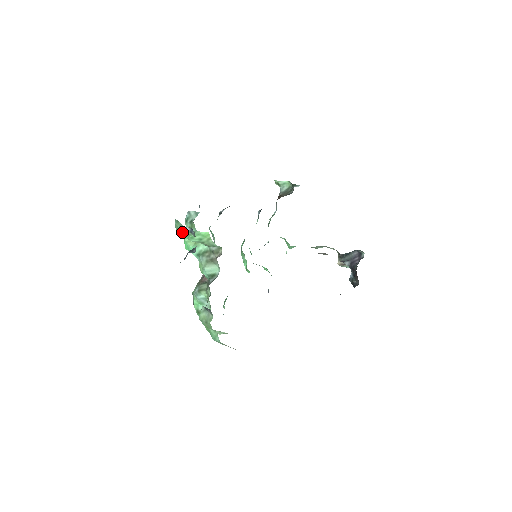
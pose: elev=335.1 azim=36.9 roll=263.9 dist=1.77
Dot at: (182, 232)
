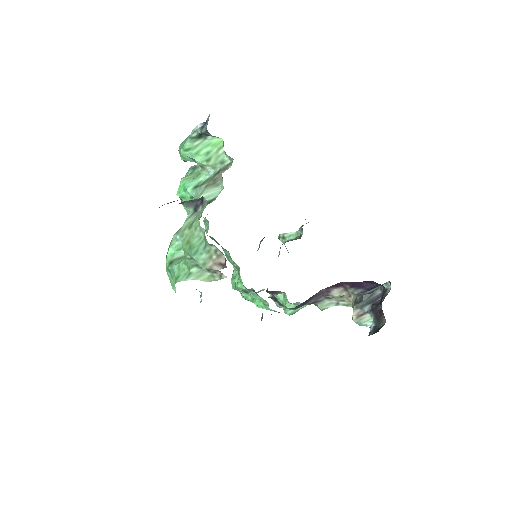
Dot at: (188, 139)
